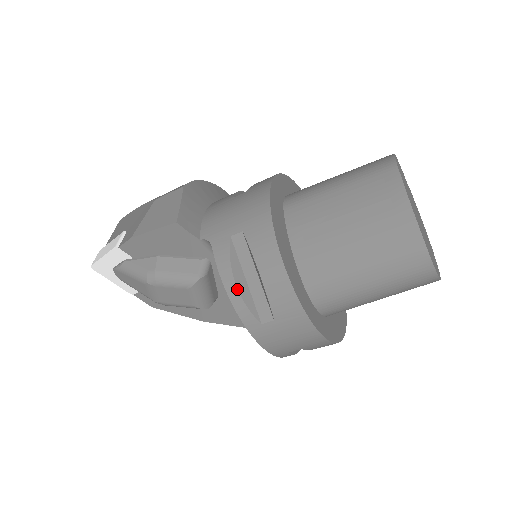
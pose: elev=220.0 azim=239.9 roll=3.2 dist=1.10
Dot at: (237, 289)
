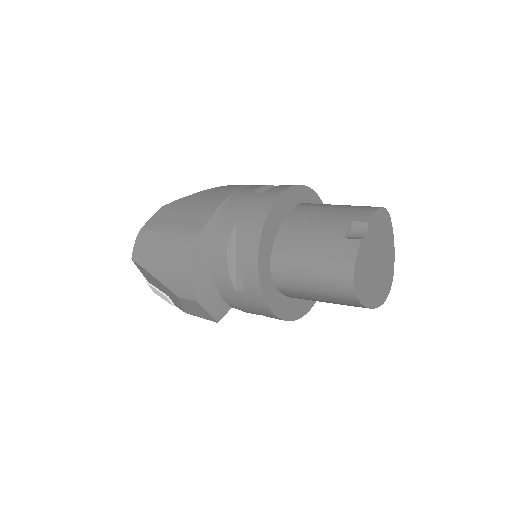
Dot at: occluded
